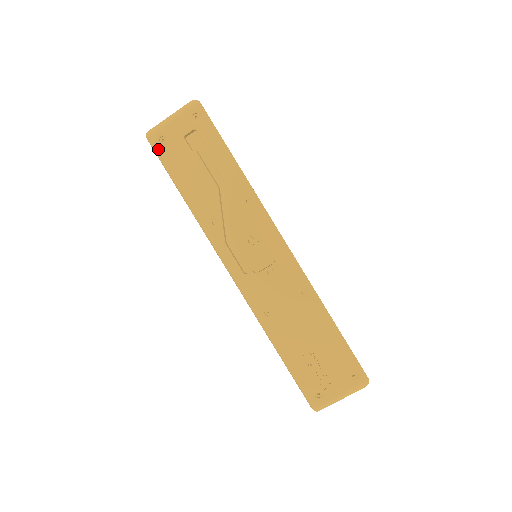
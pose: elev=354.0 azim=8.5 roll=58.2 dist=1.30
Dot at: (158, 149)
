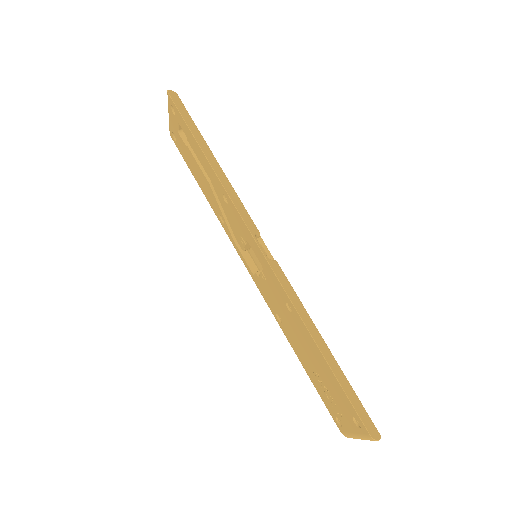
Dot at: (177, 146)
